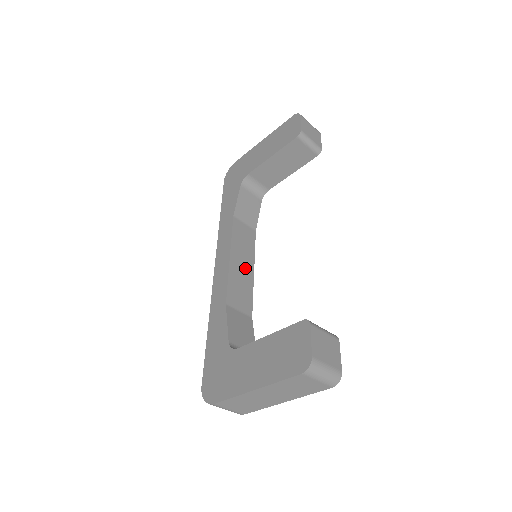
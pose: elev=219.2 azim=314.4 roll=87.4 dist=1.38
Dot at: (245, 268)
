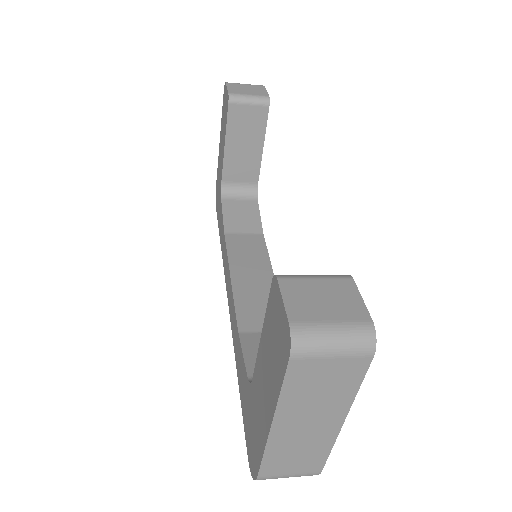
Dot at: (258, 279)
